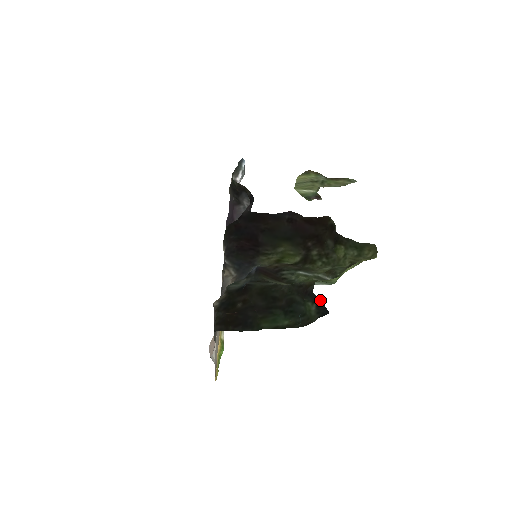
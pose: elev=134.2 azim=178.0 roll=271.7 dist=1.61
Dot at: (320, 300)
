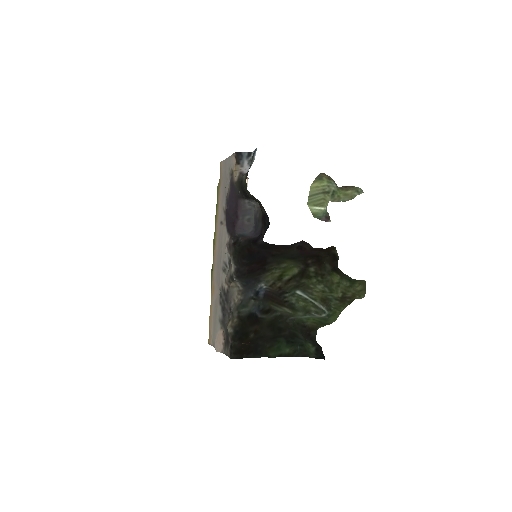
Dot at: (320, 347)
